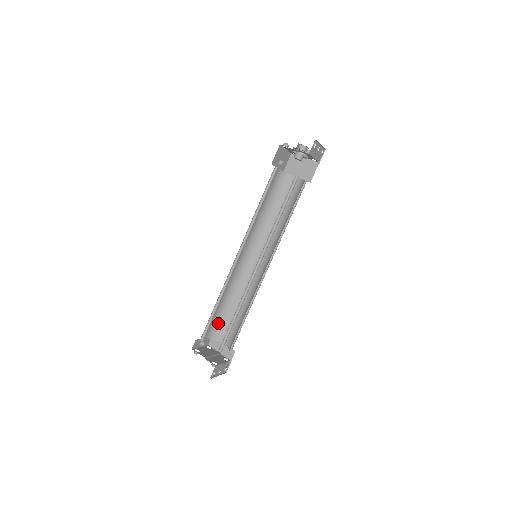
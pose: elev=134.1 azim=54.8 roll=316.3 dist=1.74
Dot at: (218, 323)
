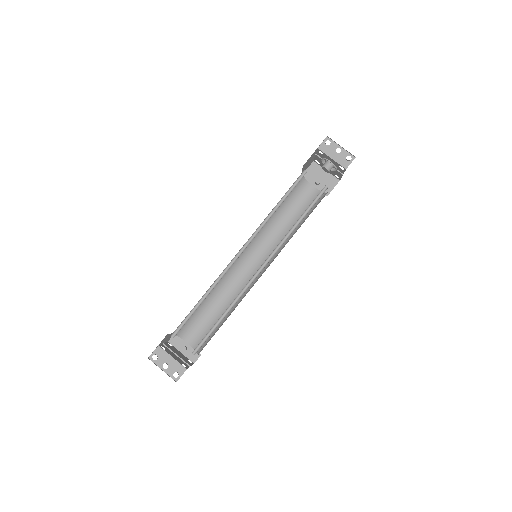
Dot at: occluded
